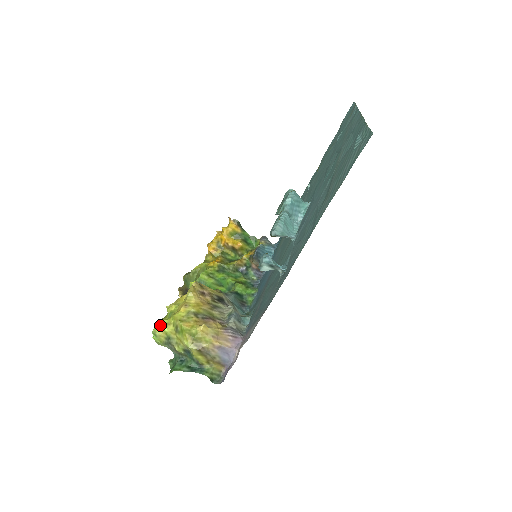
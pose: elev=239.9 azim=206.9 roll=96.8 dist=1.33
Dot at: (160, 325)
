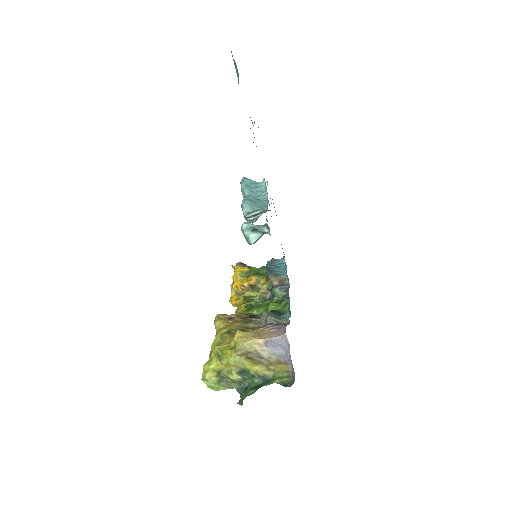
Dot at: (205, 368)
